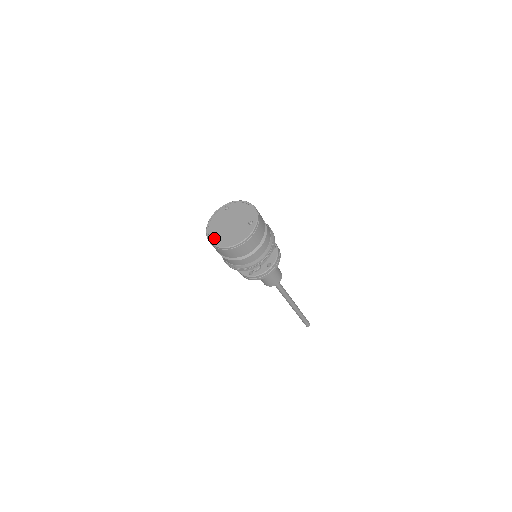
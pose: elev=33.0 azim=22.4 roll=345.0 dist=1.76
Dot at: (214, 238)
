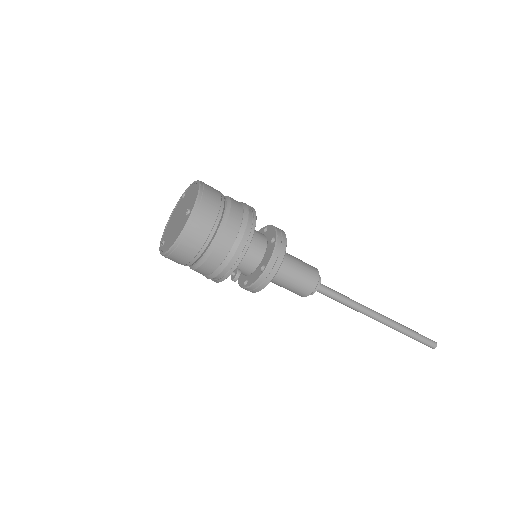
Dot at: (161, 242)
